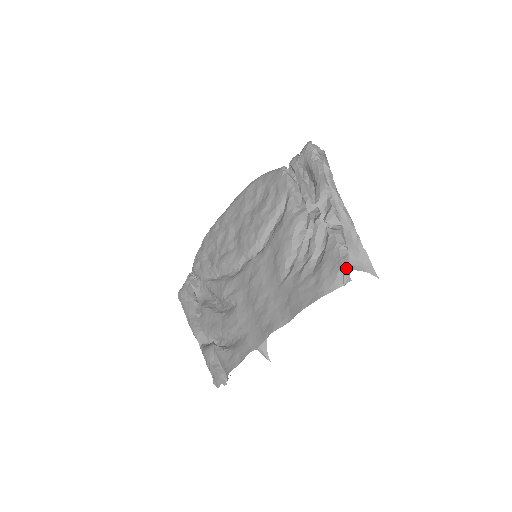
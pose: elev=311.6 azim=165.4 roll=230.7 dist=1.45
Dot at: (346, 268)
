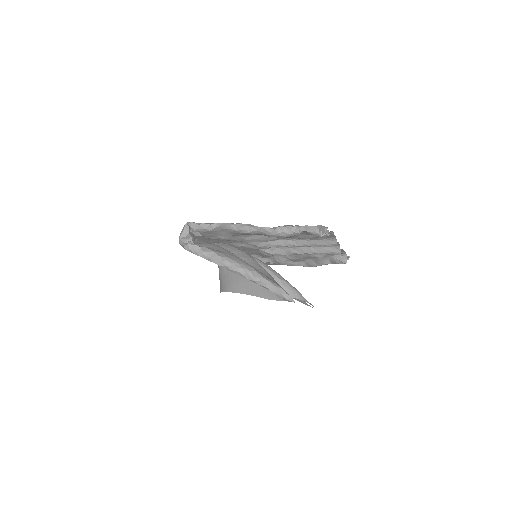
Dot at: occluded
